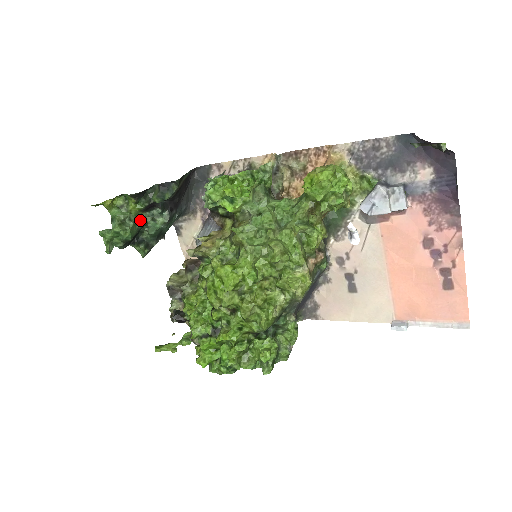
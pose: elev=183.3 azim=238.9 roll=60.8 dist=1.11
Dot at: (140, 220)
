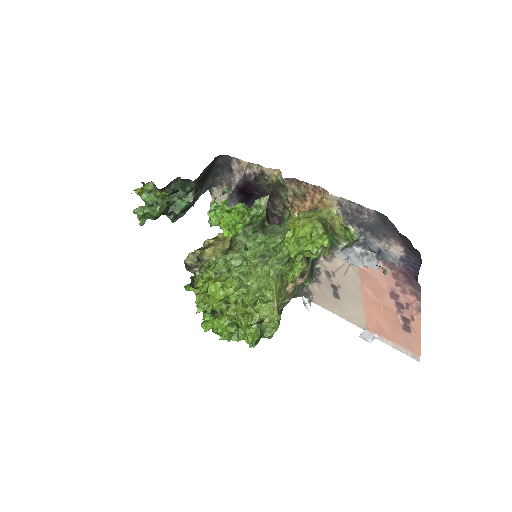
Dot at: (167, 201)
